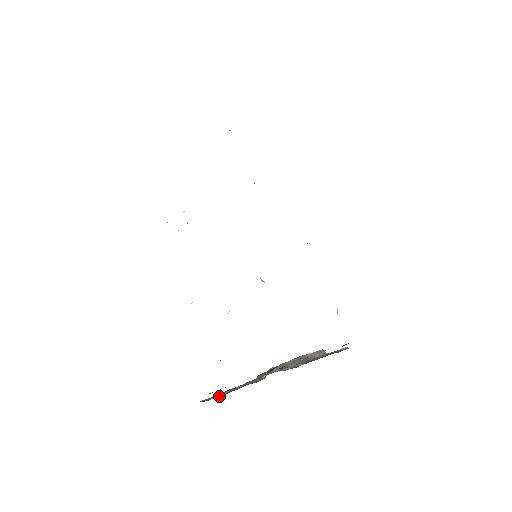
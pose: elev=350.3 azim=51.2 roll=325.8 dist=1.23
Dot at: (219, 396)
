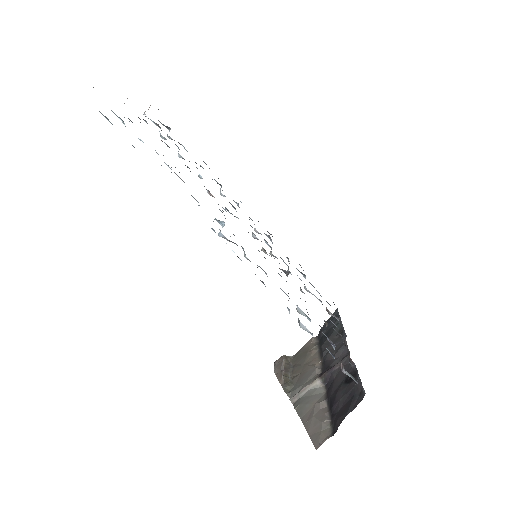
Dot at: (329, 422)
